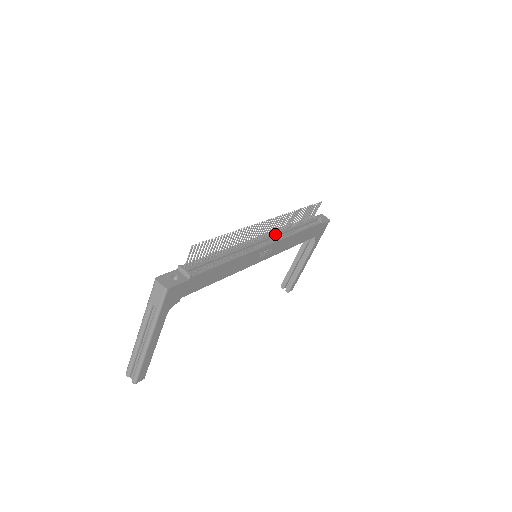
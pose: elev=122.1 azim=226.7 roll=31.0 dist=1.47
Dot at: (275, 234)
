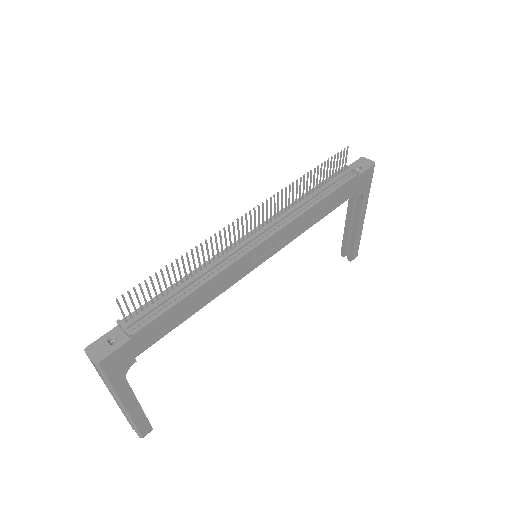
Dot at: (274, 221)
